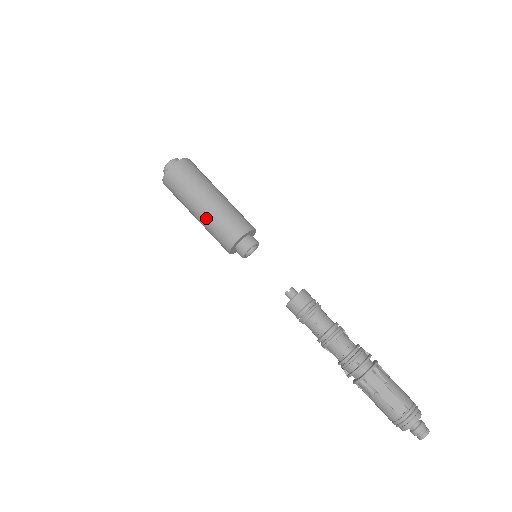
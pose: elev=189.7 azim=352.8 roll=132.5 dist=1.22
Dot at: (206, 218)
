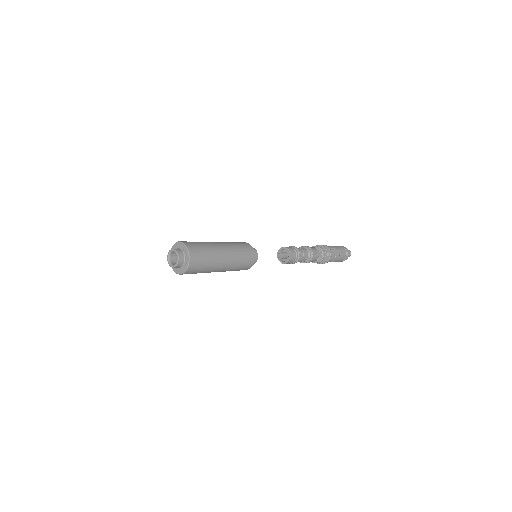
Dot at: (231, 264)
